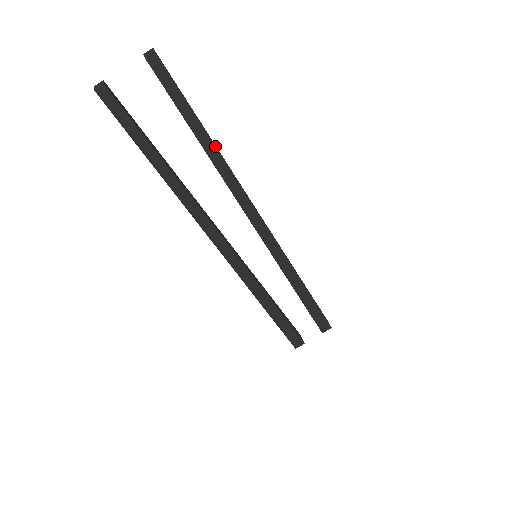
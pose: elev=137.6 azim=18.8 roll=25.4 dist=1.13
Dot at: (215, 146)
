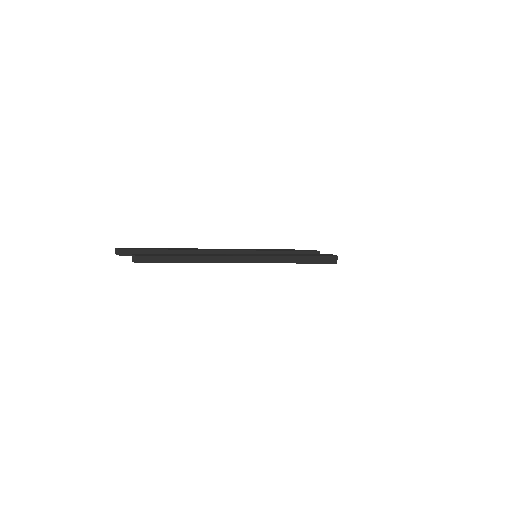
Dot at: occluded
